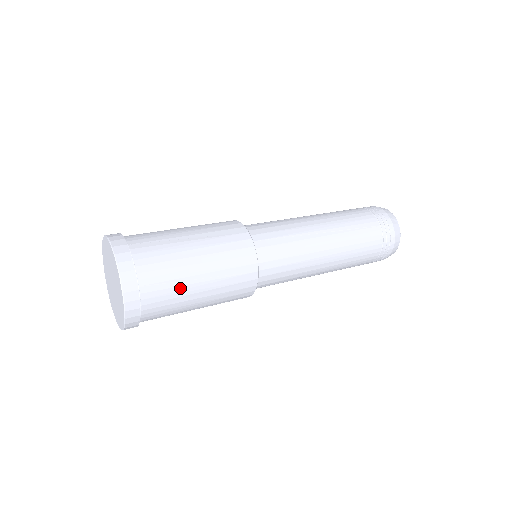
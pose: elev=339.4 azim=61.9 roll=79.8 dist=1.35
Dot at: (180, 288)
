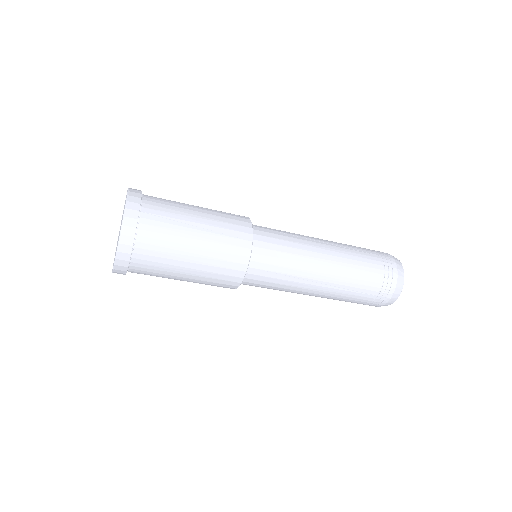
Dot at: (176, 227)
